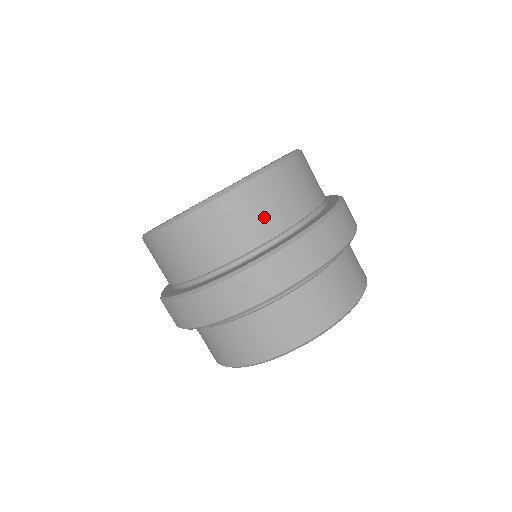
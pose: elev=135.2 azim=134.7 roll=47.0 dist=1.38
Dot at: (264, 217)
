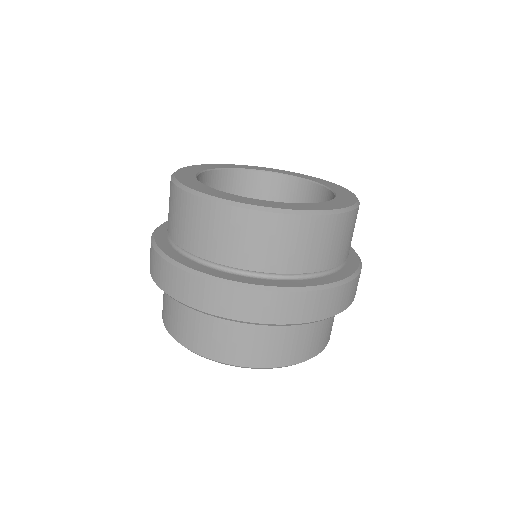
Dot at: (227, 244)
